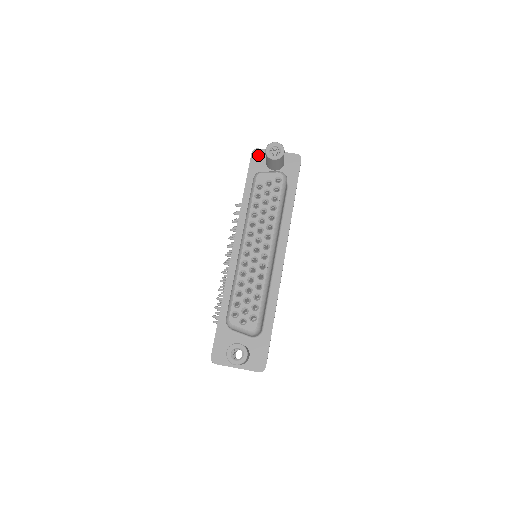
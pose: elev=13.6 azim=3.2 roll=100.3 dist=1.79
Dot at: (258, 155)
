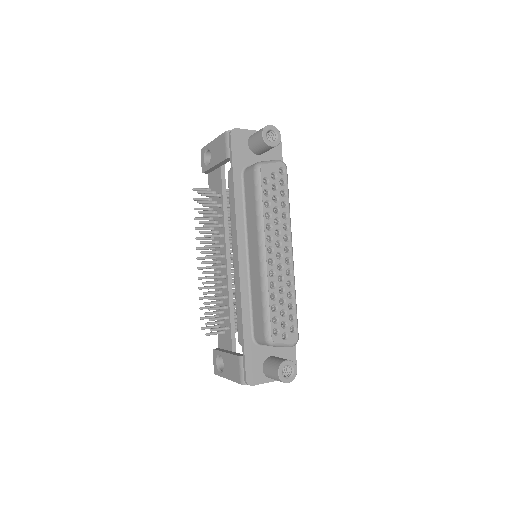
Dot at: (238, 137)
